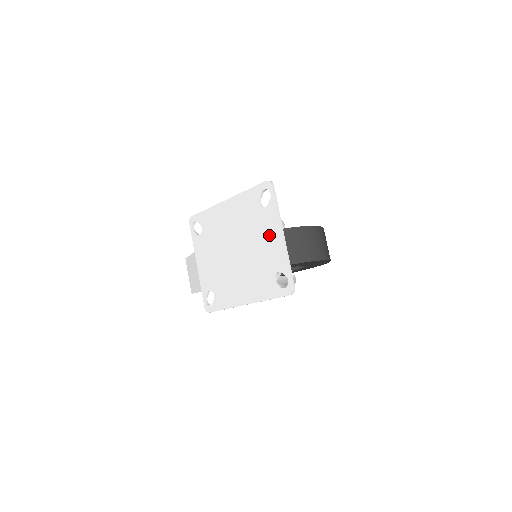
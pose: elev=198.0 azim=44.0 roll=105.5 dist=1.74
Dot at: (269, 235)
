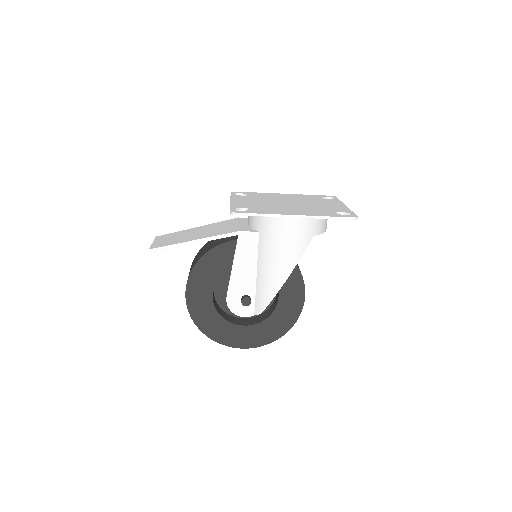
Dot at: (332, 204)
